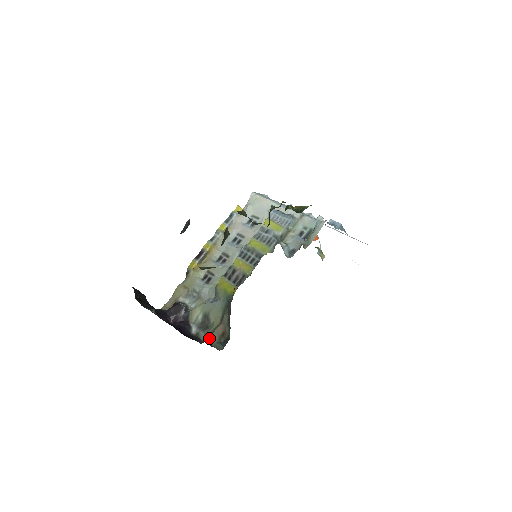
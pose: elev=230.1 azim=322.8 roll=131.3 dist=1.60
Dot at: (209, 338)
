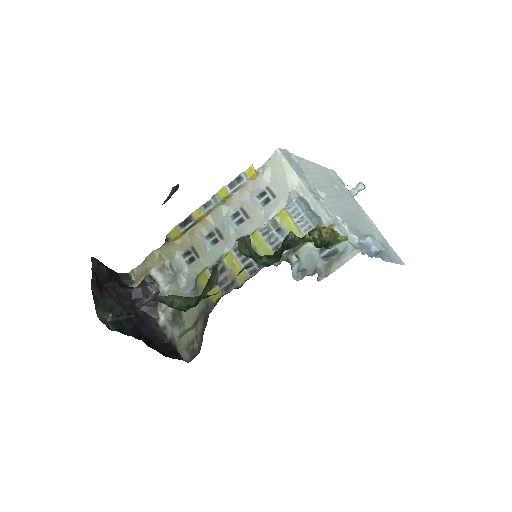
Dot at: (176, 341)
